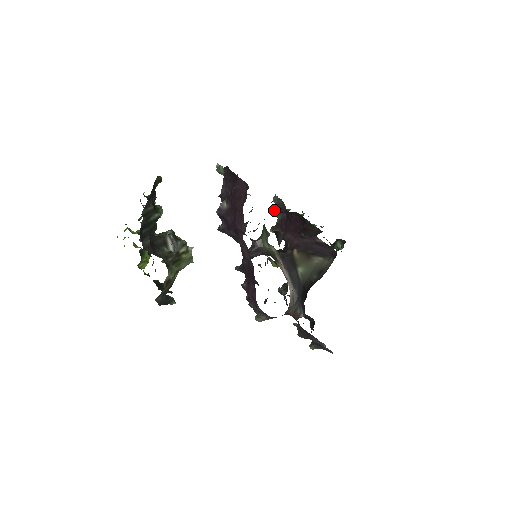
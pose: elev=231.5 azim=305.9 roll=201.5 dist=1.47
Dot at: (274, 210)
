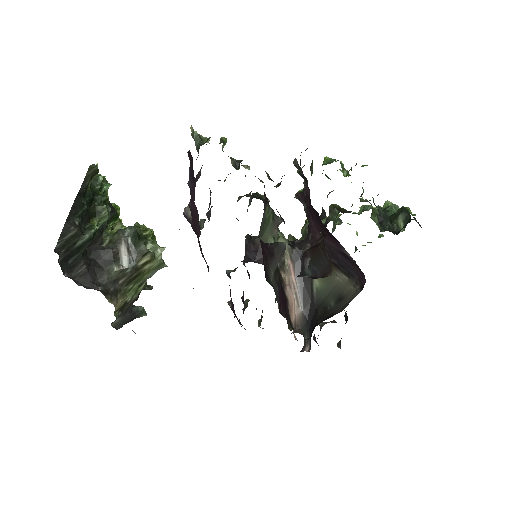
Dot at: occluded
